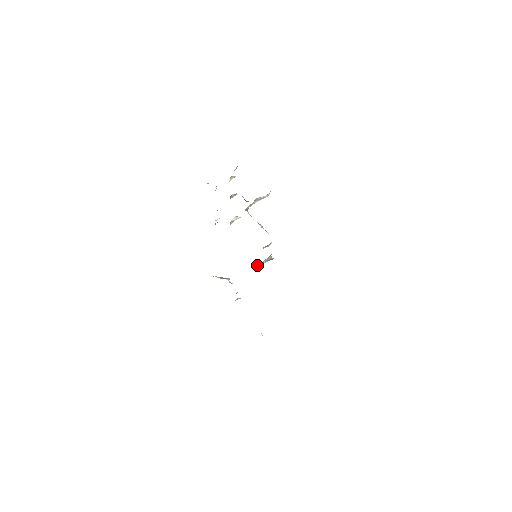
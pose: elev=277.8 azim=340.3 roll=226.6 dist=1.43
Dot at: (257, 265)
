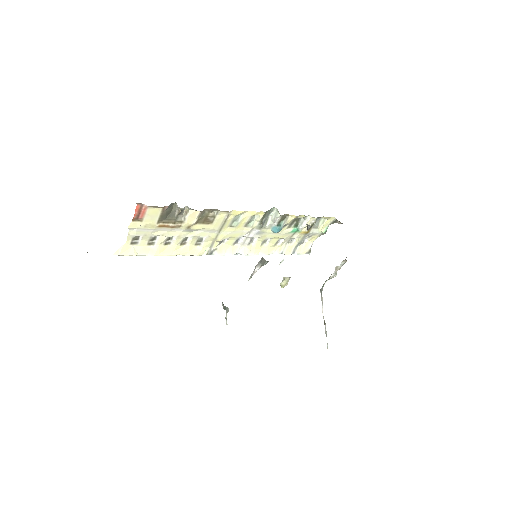
Dot at: (251, 277)
